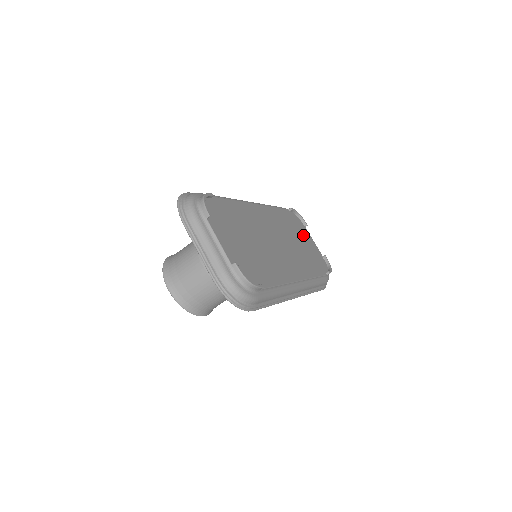
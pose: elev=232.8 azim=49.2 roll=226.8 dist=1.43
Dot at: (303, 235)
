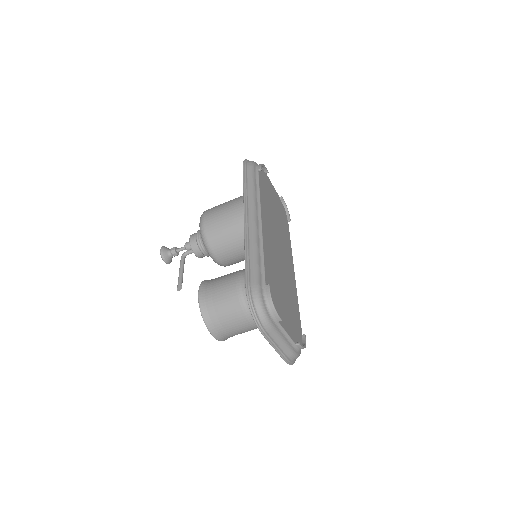
Dot at: (271, 193)
